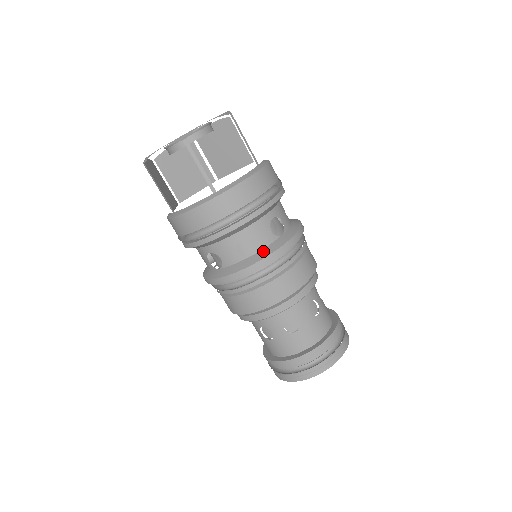
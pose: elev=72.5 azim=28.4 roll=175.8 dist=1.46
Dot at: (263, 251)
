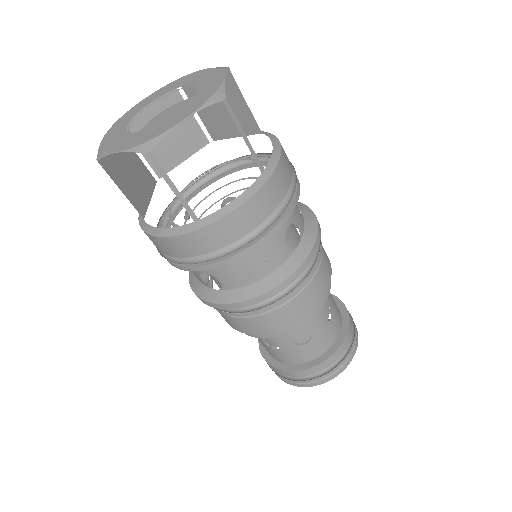
Dot at: (306, 235)
